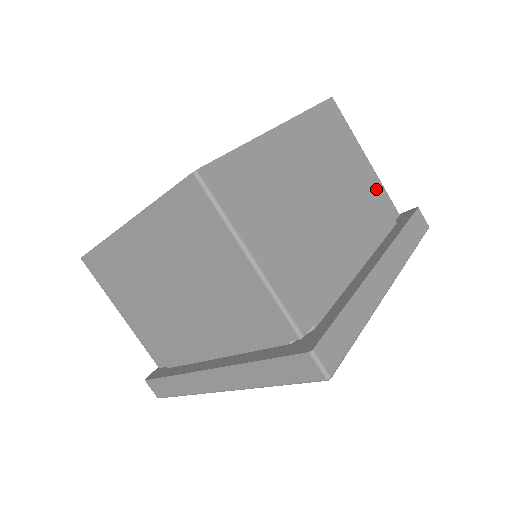
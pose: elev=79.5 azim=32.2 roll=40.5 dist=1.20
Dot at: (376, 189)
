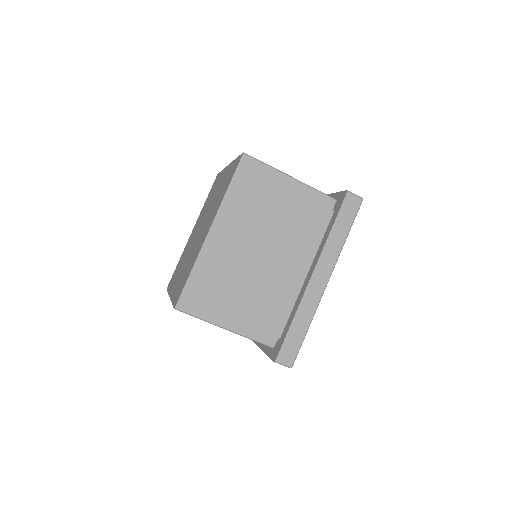
Dot at: (307, 199)
